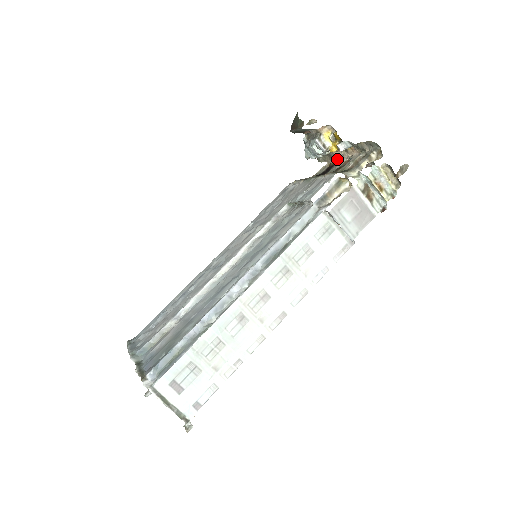
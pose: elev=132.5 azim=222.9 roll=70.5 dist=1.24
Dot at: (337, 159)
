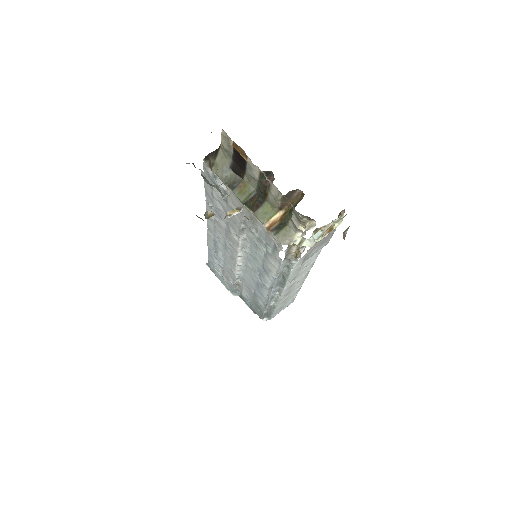
Dot at: (239, 148)
